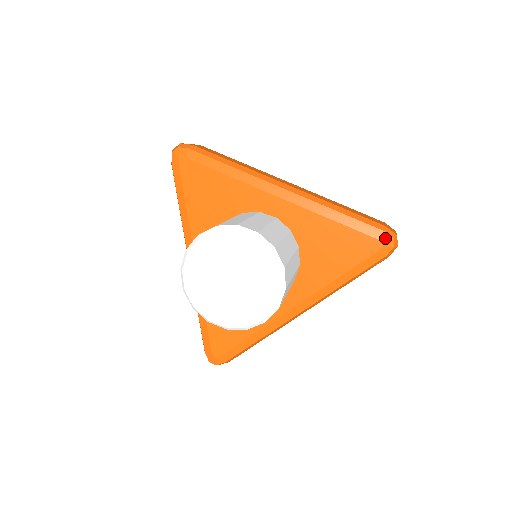
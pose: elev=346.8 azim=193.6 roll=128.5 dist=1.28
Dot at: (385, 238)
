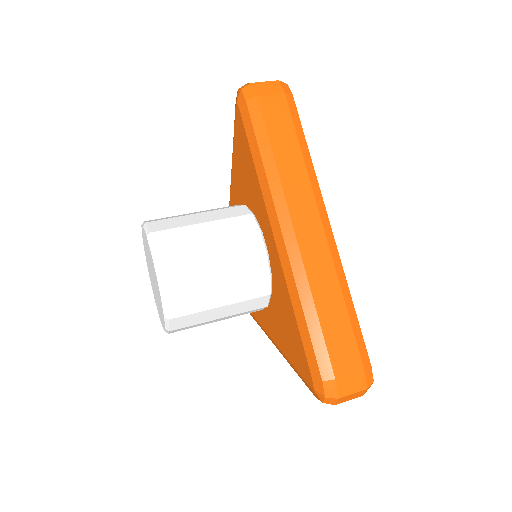
Dot at: (319, 387)
